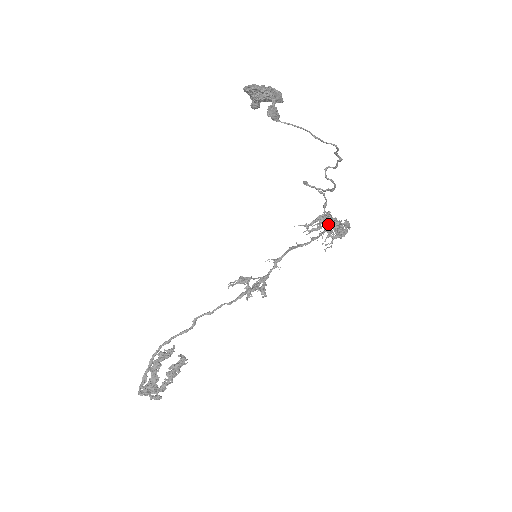
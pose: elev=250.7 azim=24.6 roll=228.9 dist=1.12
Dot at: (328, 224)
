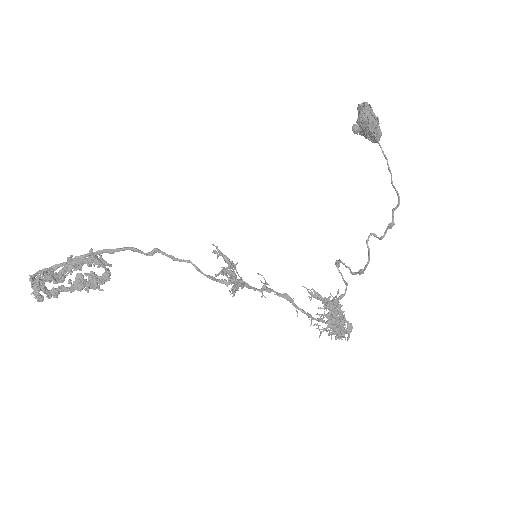
Dot at: (331, 317)
